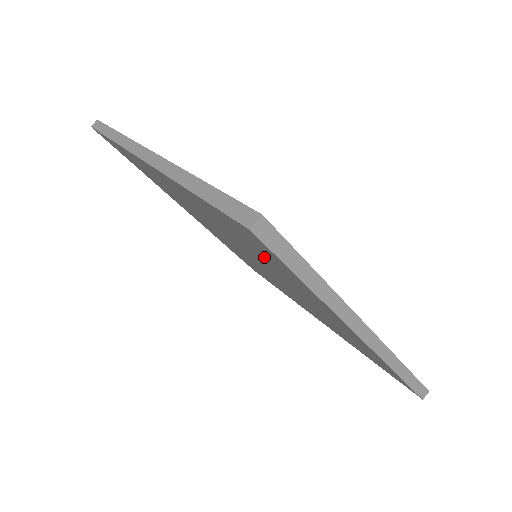
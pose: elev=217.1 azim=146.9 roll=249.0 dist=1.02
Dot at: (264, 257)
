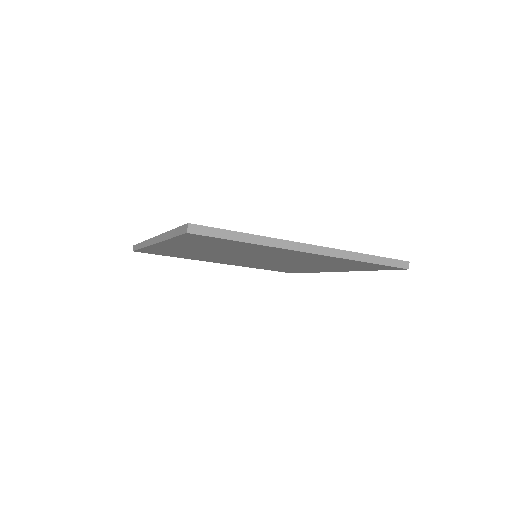
Dot at: (229, 246)
